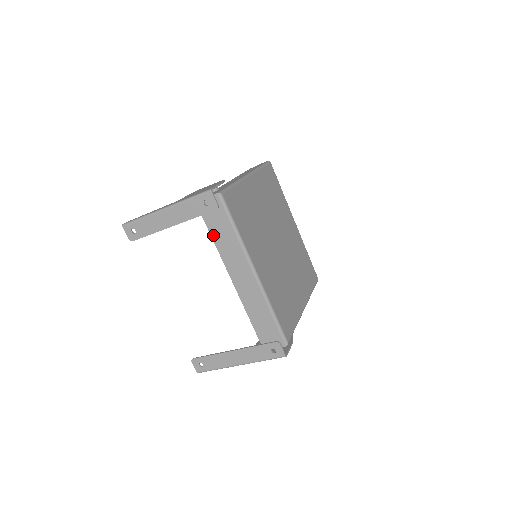
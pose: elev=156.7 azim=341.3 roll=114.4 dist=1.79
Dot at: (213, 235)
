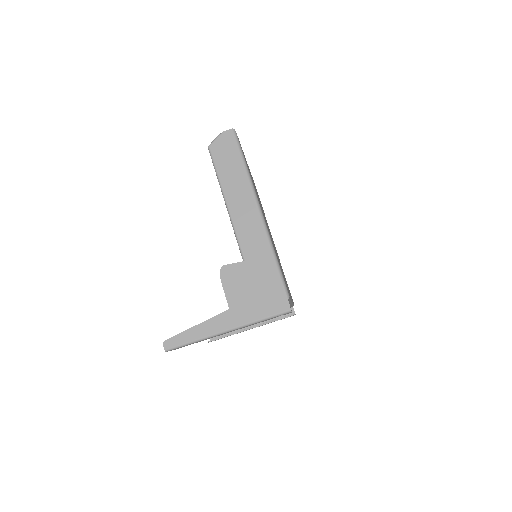
Dot at: occluded
